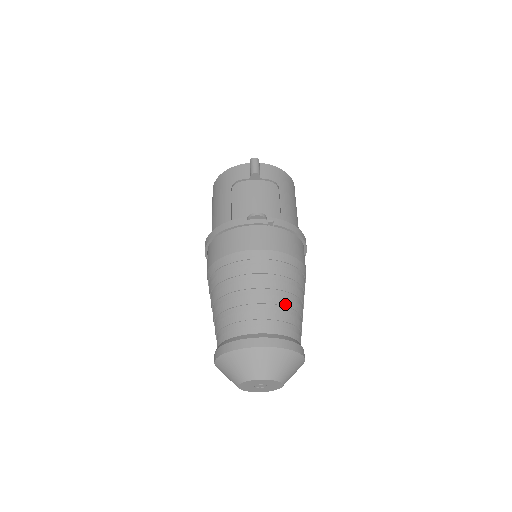
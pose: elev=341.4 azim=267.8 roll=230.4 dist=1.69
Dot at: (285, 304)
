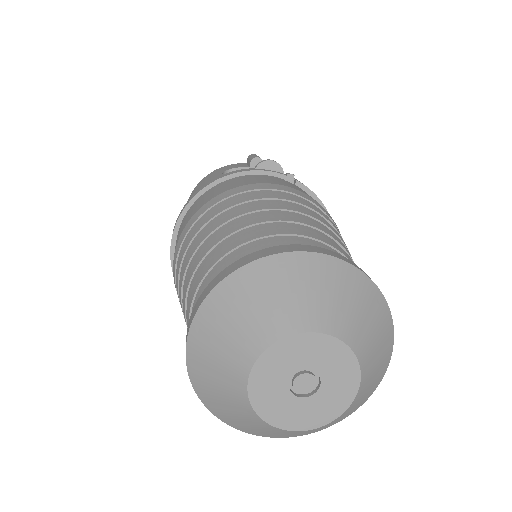
Dot at: (338, 241)
